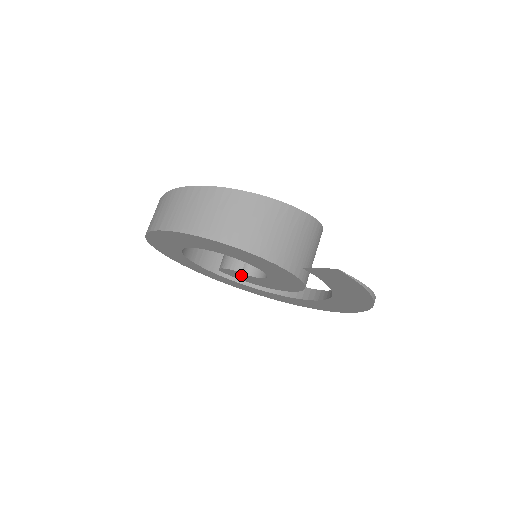
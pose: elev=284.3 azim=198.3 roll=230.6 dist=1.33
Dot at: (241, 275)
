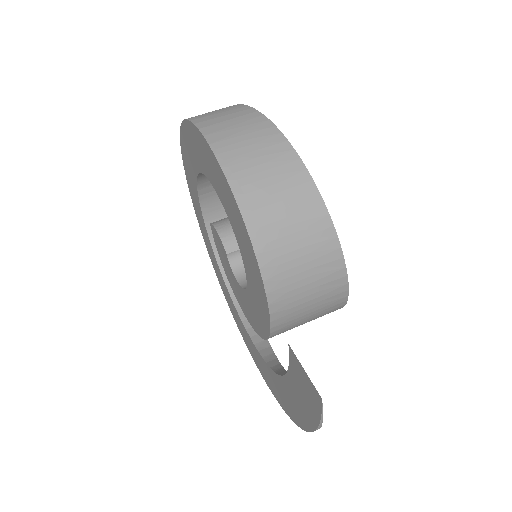
Dot at: (223, 253)
